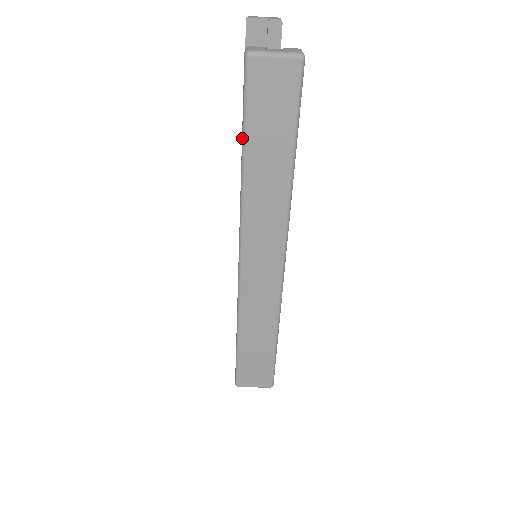
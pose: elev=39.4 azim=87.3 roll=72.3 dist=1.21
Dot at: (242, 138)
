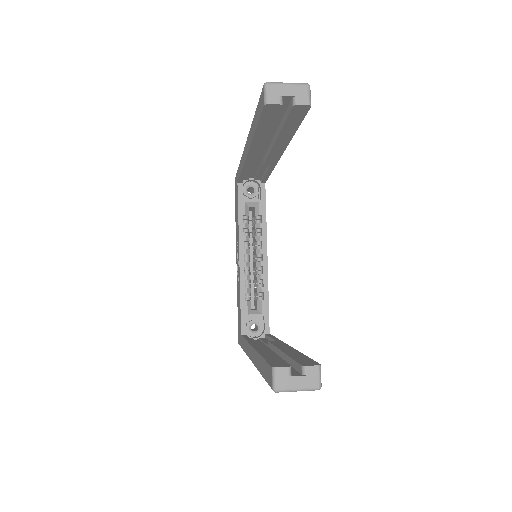
Dot at: (263, 377)
